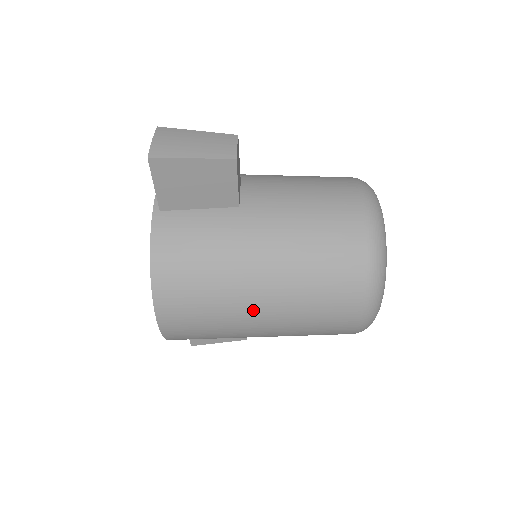
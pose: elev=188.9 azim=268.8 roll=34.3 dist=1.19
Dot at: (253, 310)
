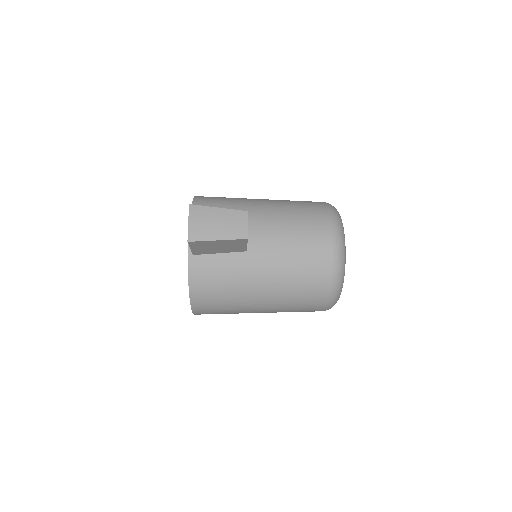
Dot at: (255, 309)
